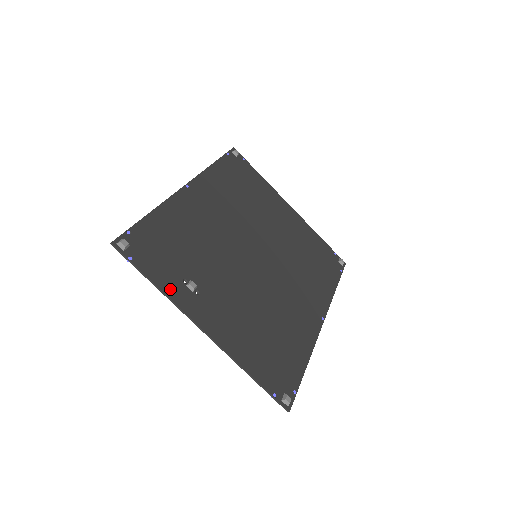
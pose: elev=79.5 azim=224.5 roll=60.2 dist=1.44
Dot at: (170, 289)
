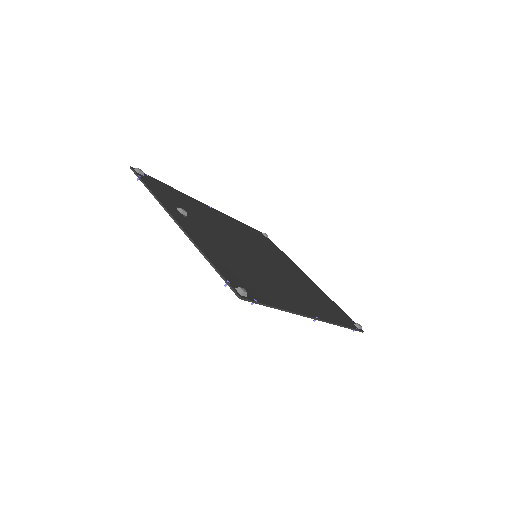
Dot at: (162, 199)
